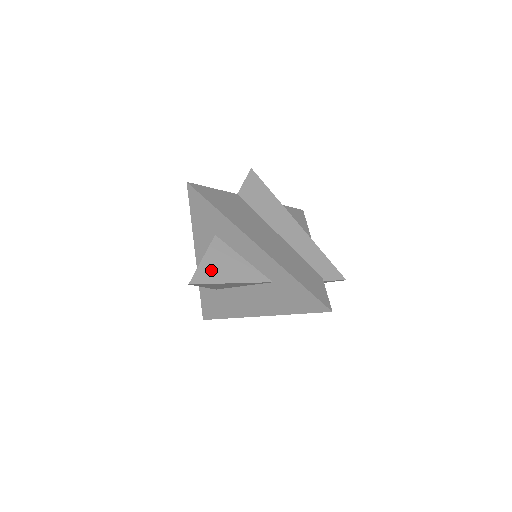
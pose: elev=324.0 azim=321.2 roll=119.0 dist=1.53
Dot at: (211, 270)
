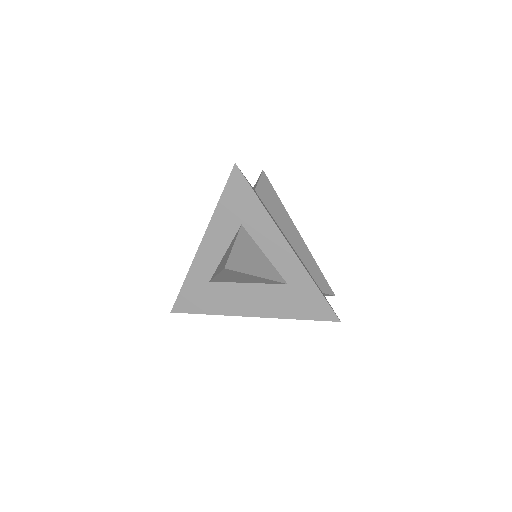
Dot at: (241, 259)
